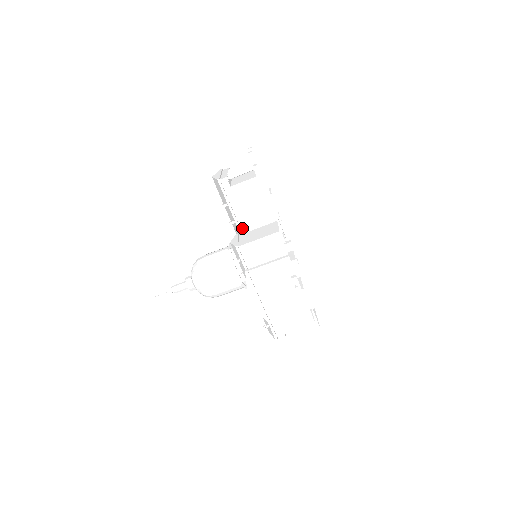
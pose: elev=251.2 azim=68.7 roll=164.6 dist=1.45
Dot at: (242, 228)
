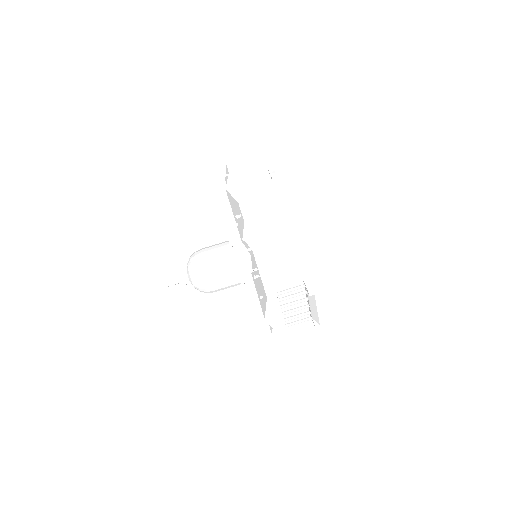
Dot at: occluded
